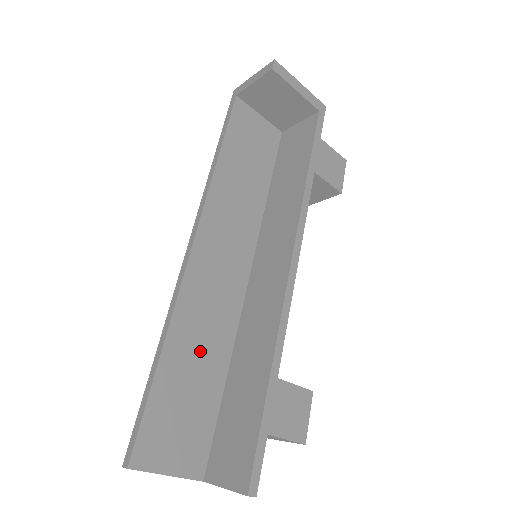
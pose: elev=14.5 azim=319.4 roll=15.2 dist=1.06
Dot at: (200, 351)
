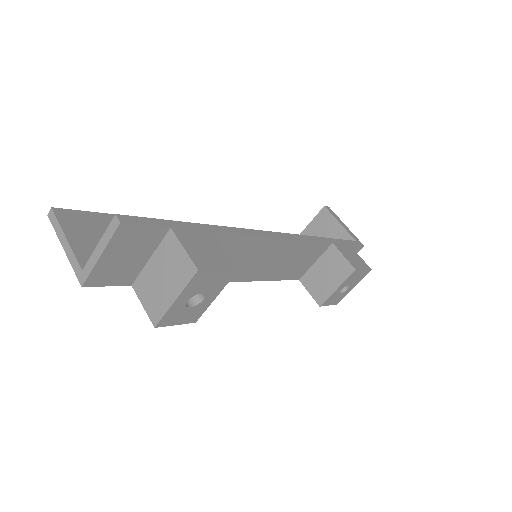
Dot at: occluded
